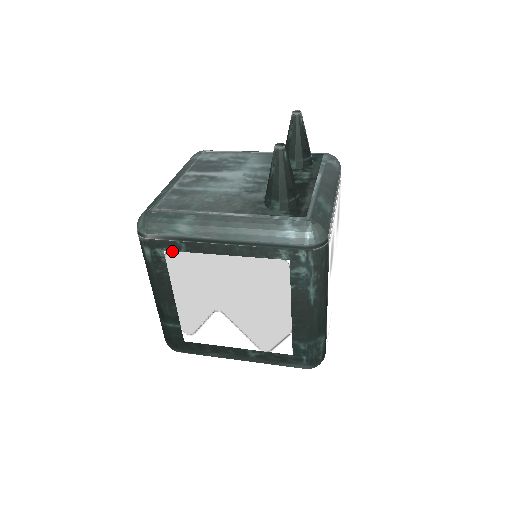
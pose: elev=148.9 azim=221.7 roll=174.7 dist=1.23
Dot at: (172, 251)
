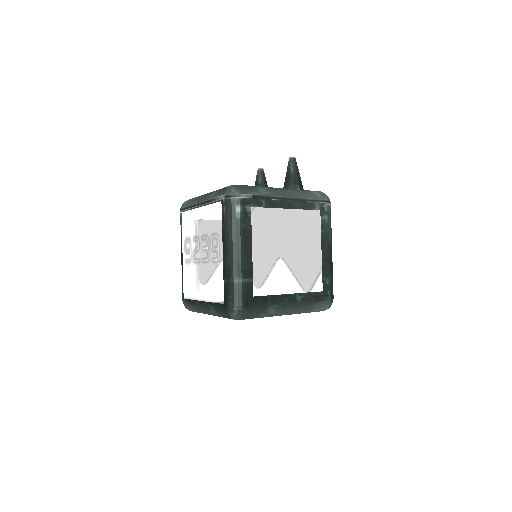
Dot at: (256, 207)
